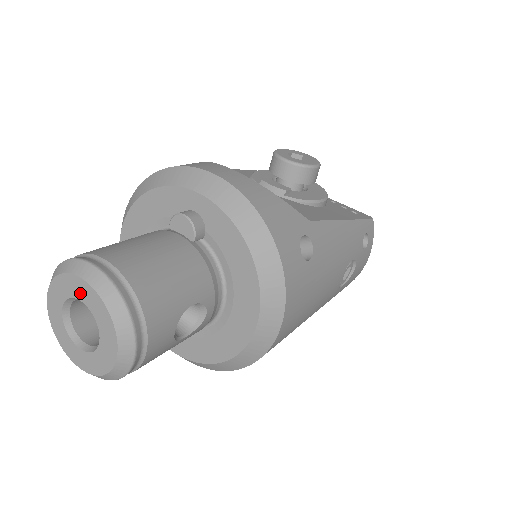
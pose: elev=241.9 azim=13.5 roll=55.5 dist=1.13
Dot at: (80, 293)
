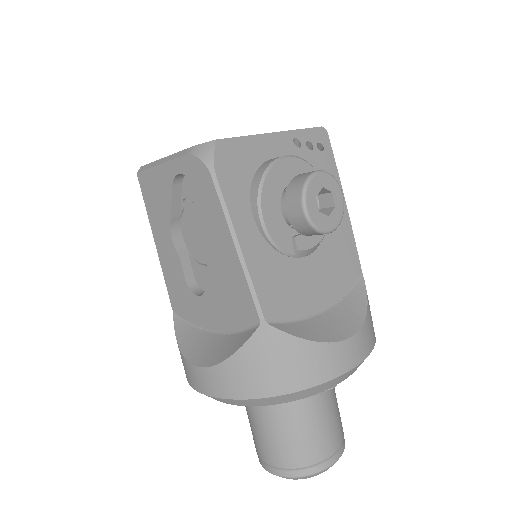
Dot at: occluded
